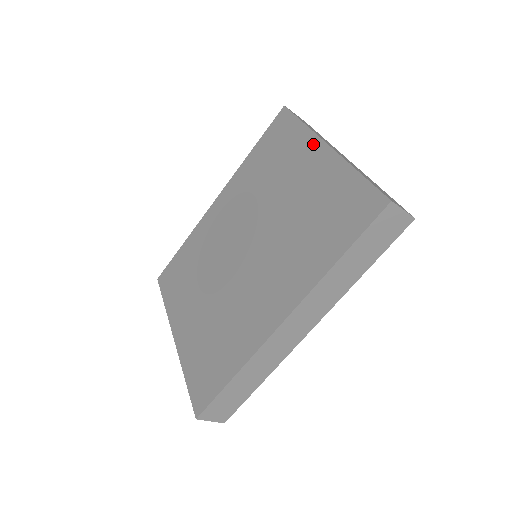
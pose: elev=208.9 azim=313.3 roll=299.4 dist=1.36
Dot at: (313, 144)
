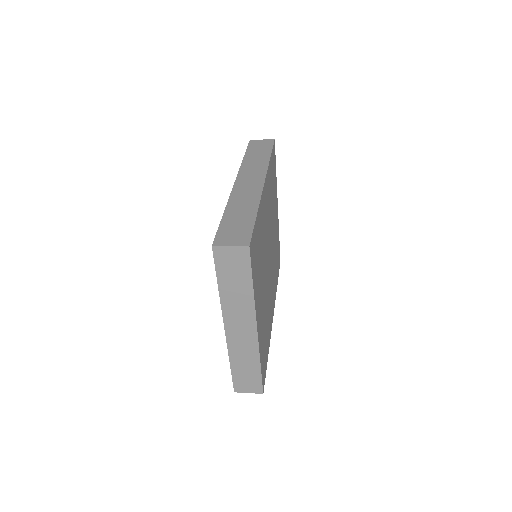
Dot at: occluded
